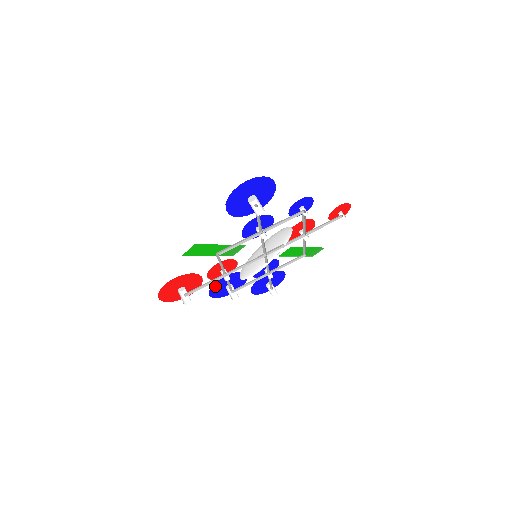
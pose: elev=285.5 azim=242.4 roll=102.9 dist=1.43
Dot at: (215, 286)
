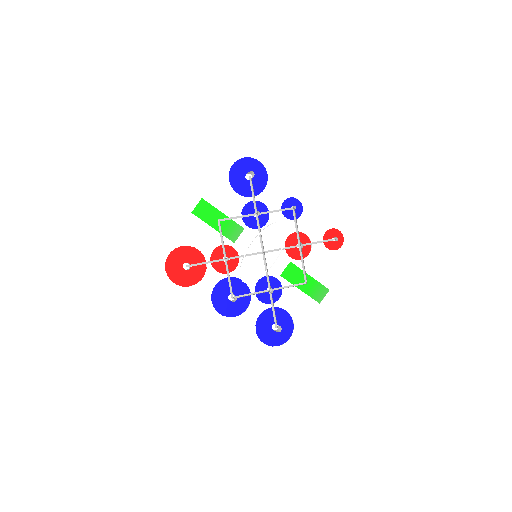
Dot at: (218, 289)
